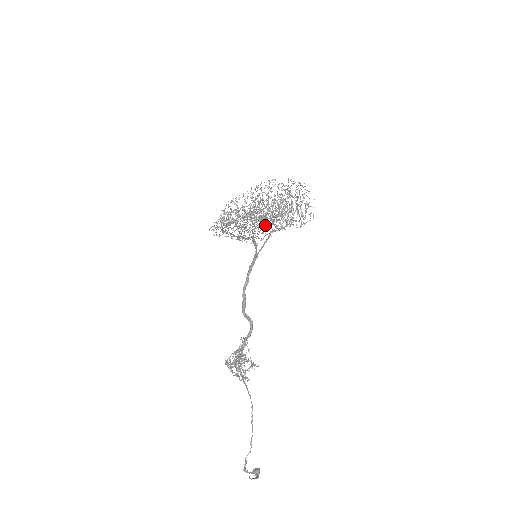
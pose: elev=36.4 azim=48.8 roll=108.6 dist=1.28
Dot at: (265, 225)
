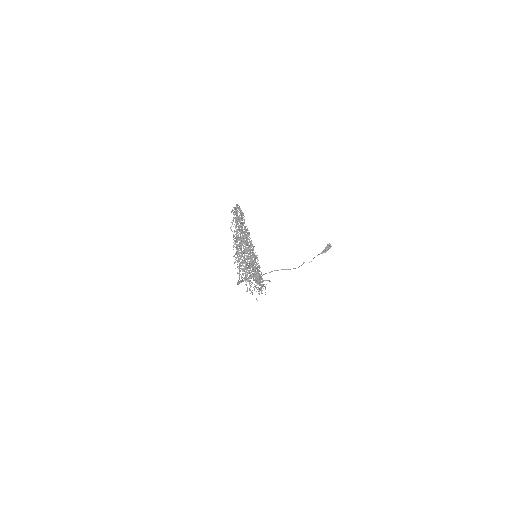
Dot at: occluded
